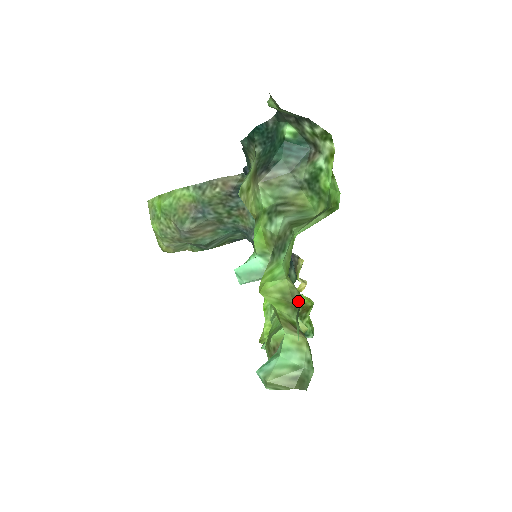
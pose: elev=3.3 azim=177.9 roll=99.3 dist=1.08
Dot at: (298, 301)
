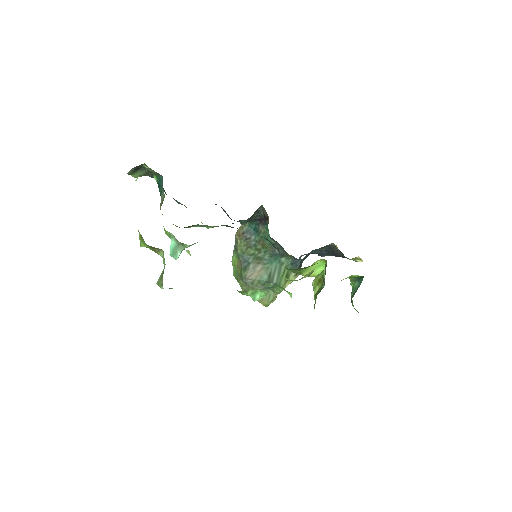
Dot at: occluded
